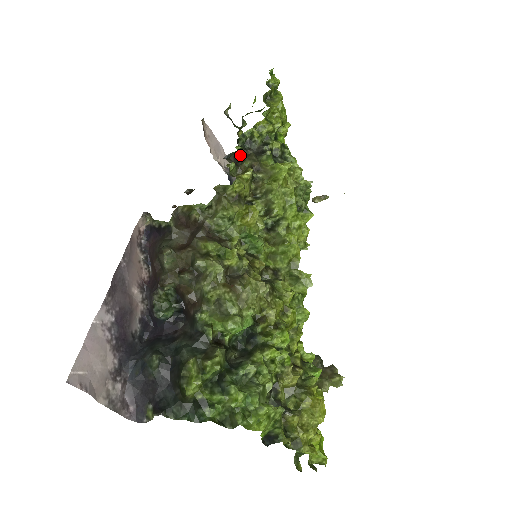
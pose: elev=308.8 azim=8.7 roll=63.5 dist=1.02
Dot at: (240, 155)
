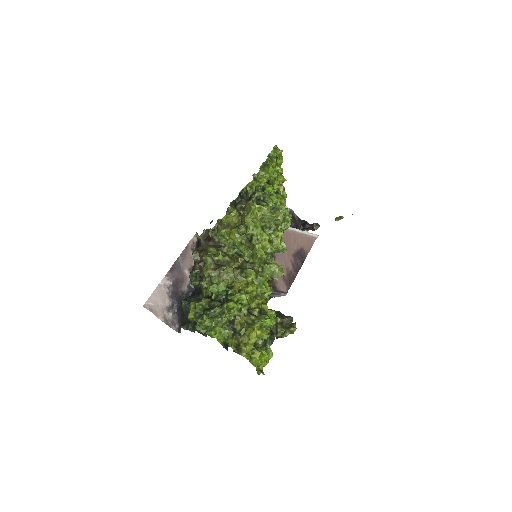
Dot at: (238, 201)
